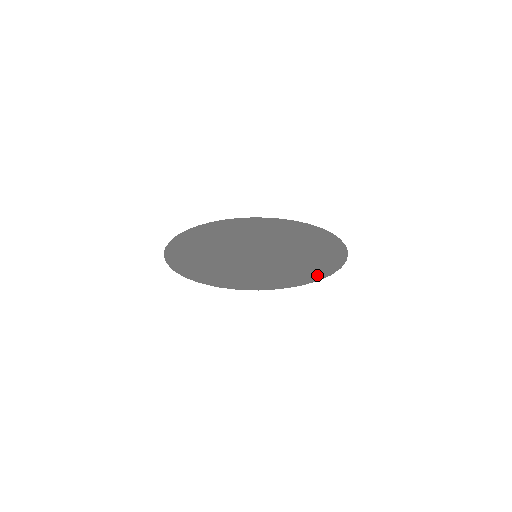
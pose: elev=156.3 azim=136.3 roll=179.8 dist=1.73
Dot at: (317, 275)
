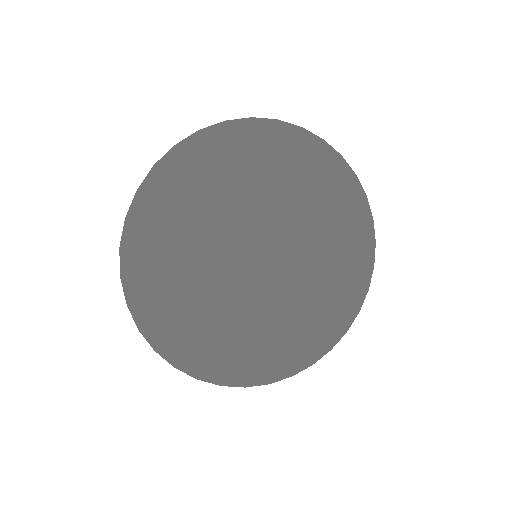
Dot at: (316, 356)
